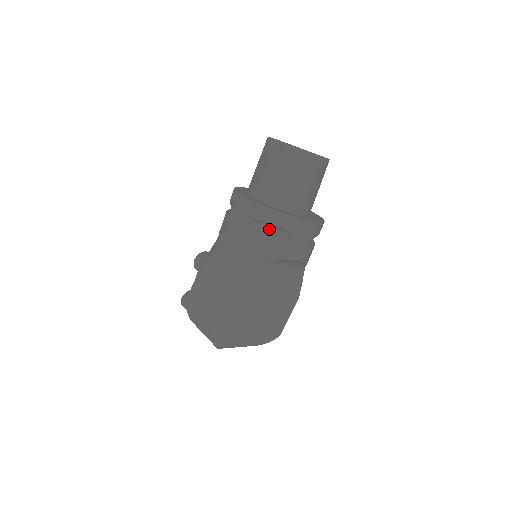
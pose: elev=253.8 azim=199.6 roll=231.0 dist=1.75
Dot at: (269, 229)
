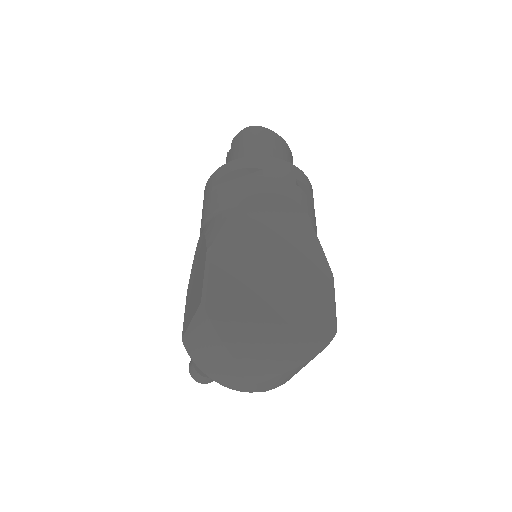
Dot at: occluded
